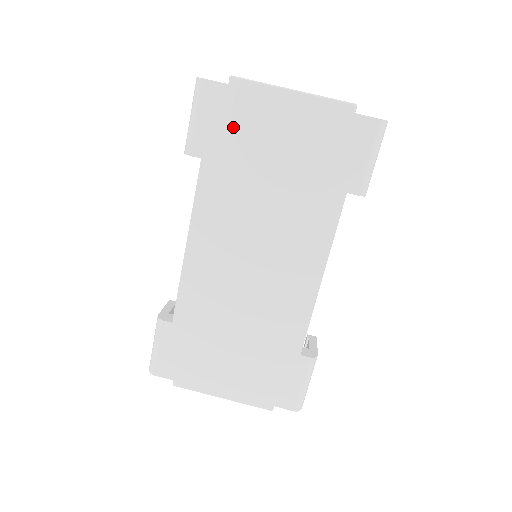
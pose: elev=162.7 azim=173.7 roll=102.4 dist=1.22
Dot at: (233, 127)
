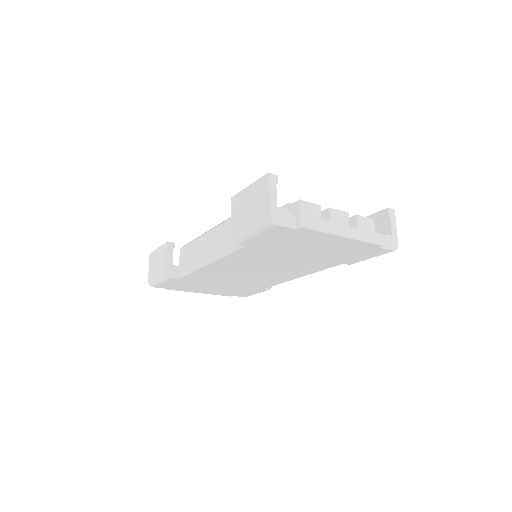
Dot at: (284, 241)
